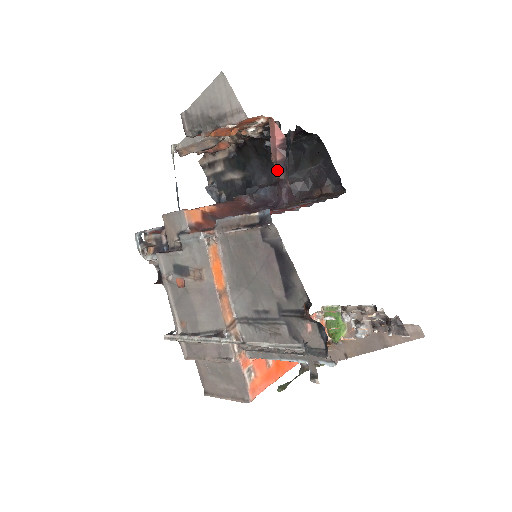
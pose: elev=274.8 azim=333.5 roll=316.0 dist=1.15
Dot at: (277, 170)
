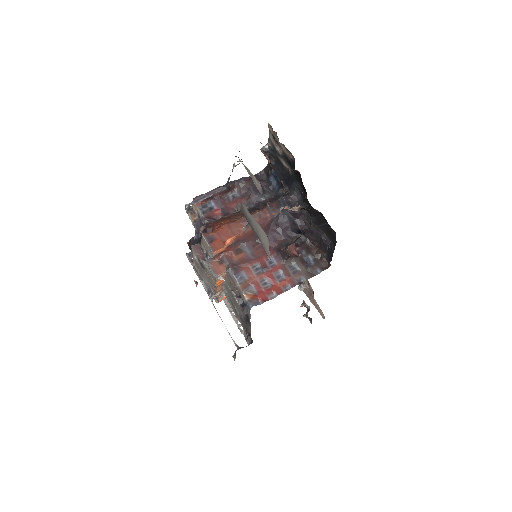
Dot at: (287, 253)
